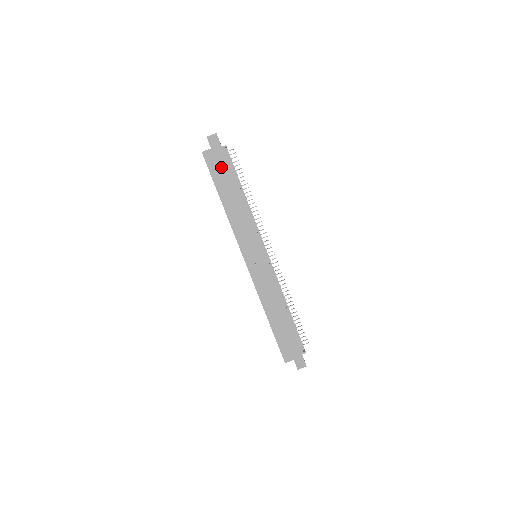
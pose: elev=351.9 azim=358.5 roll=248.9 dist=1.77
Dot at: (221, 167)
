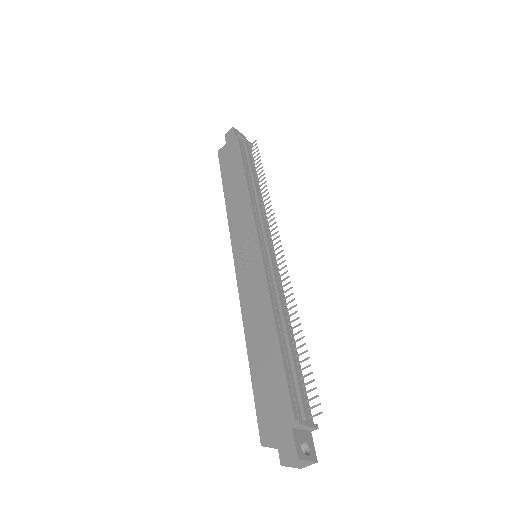
Dot at: (231, 157)
